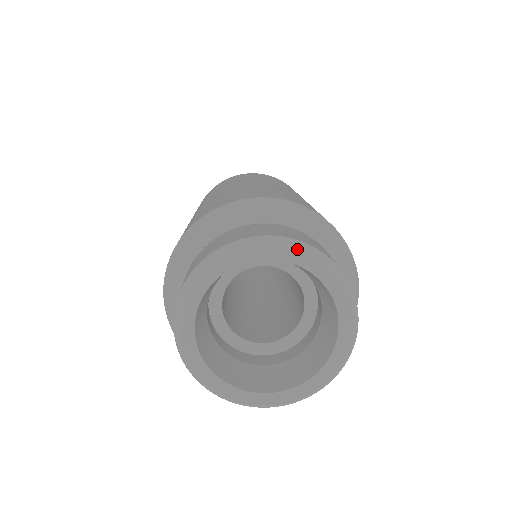
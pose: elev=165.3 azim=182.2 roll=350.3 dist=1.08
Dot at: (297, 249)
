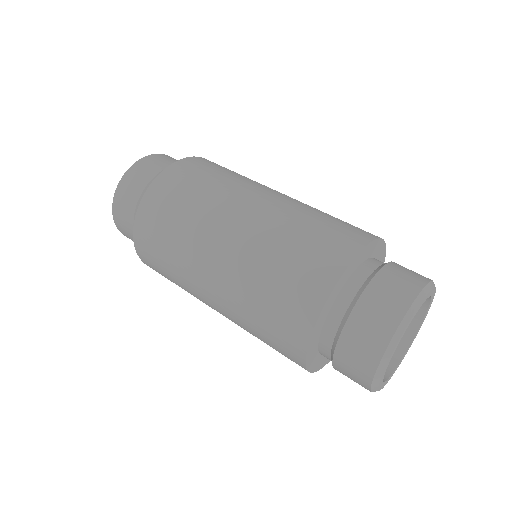
Dot at: (432, 289)
